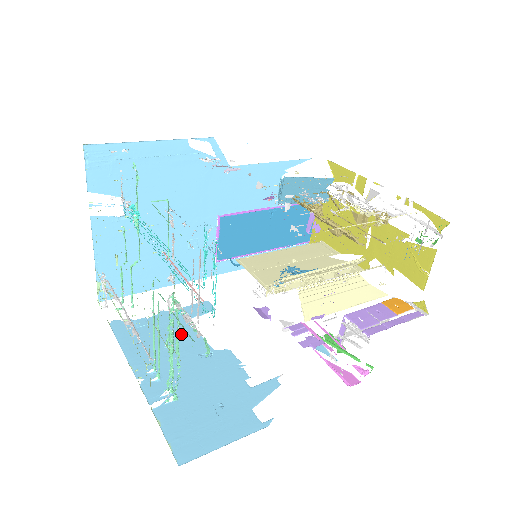
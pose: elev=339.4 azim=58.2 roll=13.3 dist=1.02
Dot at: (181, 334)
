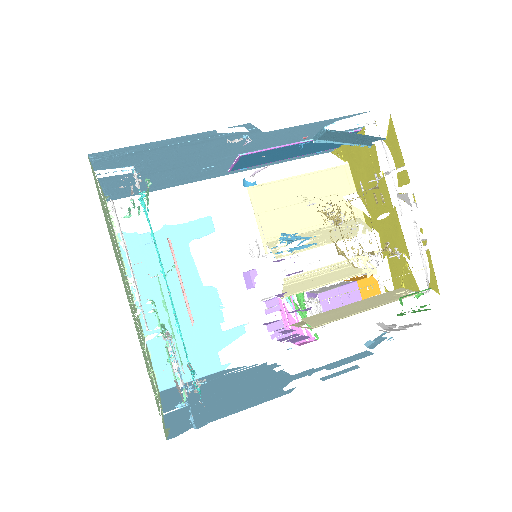
Dot at: (179, 261)
